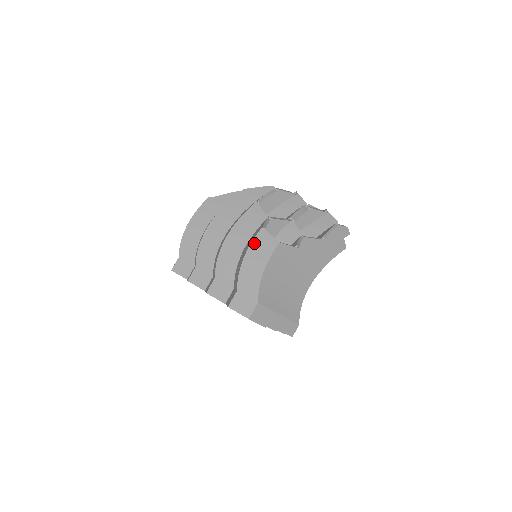
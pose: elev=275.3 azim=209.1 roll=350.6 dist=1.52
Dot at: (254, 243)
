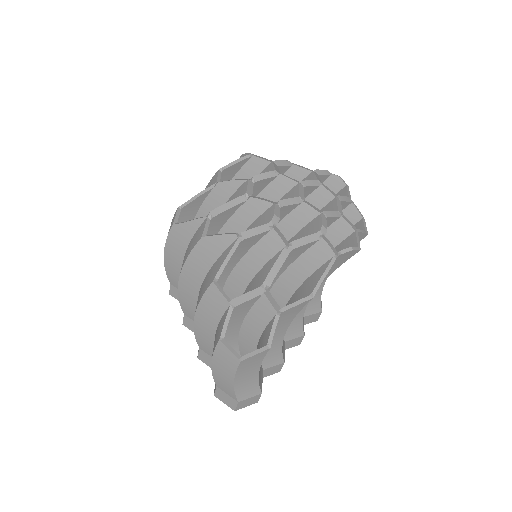
Dot at: (216, 354)
